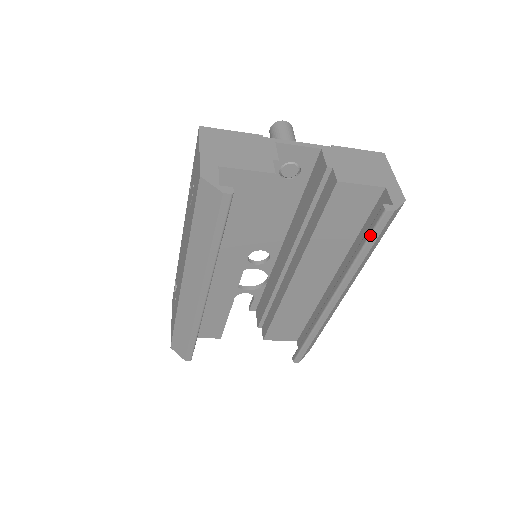
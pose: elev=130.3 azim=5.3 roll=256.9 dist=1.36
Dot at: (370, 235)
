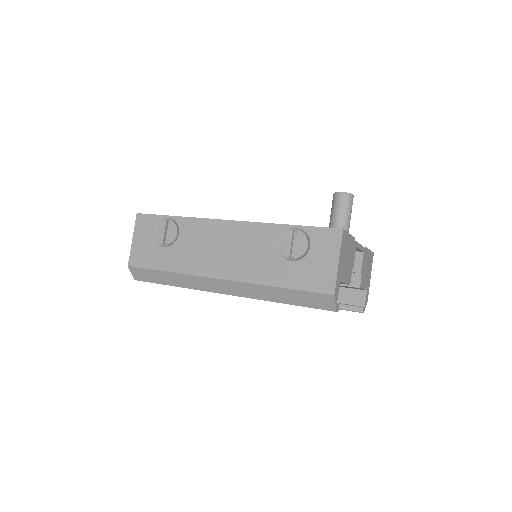
Dot at: (340, 309)
